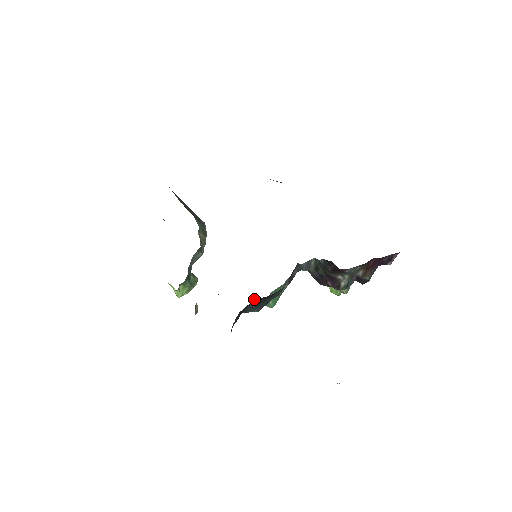
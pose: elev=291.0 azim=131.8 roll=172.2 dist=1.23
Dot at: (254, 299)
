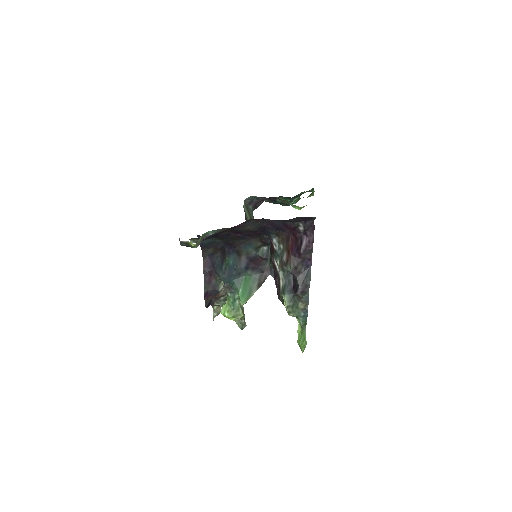
Dot at: (221, 253)
